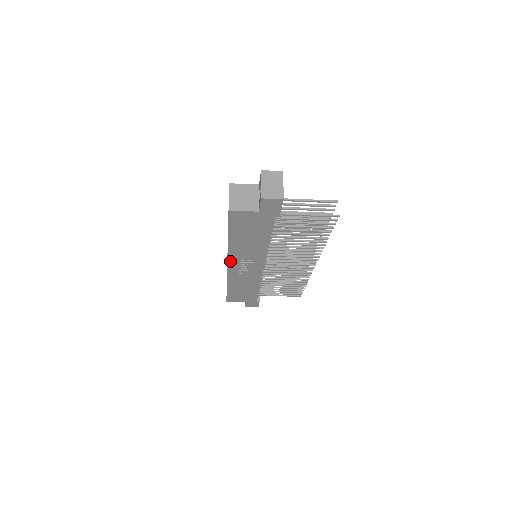
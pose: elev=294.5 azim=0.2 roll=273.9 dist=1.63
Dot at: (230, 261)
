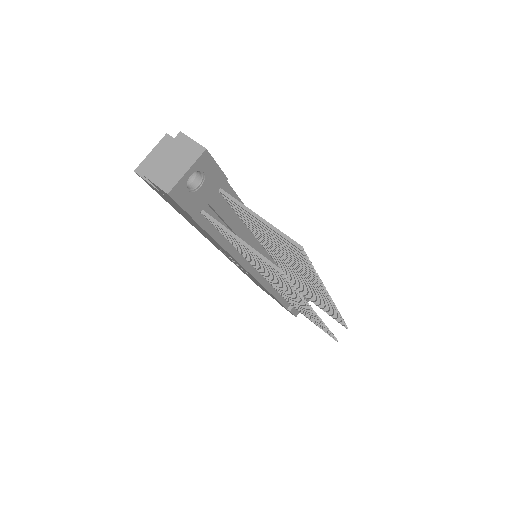
Dot at: occluded
